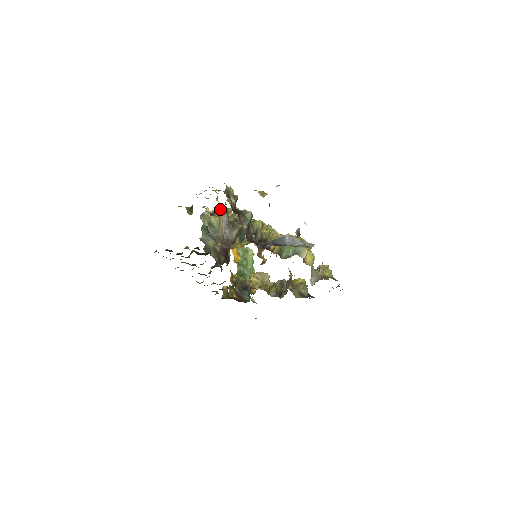
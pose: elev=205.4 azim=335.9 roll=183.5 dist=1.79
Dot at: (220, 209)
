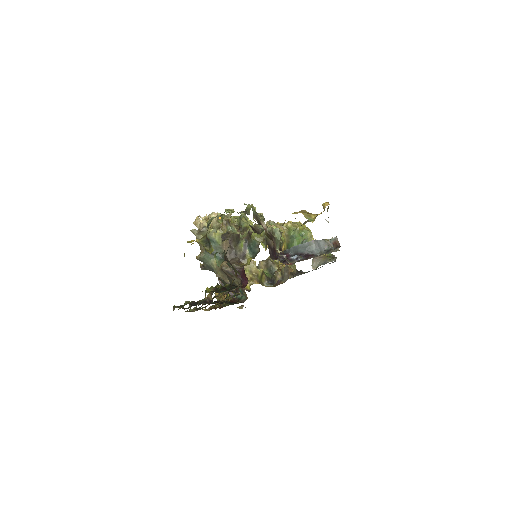
Dot at: (231, 227)
